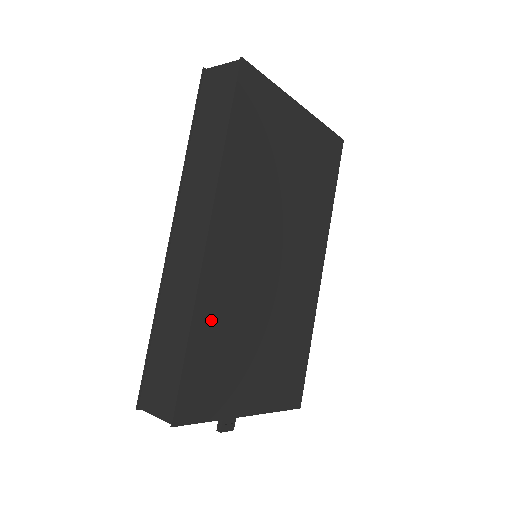
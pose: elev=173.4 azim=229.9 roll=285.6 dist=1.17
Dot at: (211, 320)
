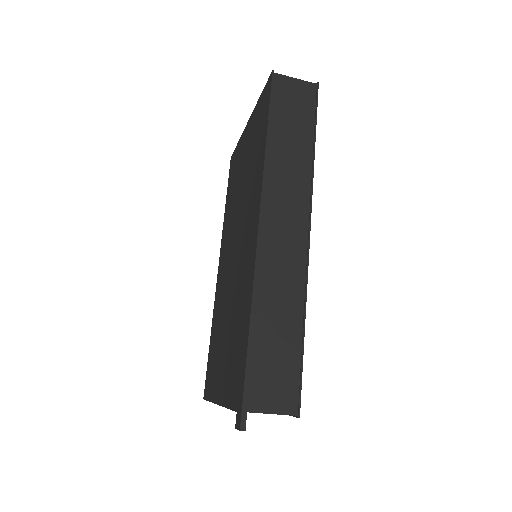
Dot at: occluded
